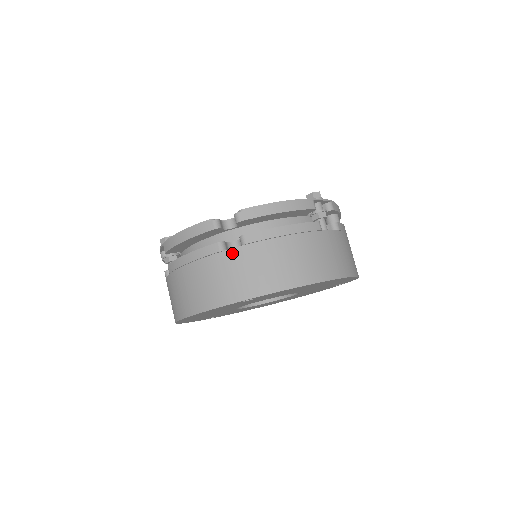
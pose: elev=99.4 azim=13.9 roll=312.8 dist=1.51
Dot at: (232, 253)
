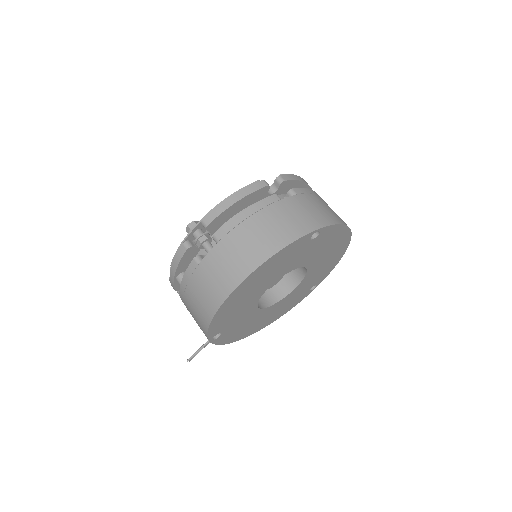
Dot at: (291, 199)
